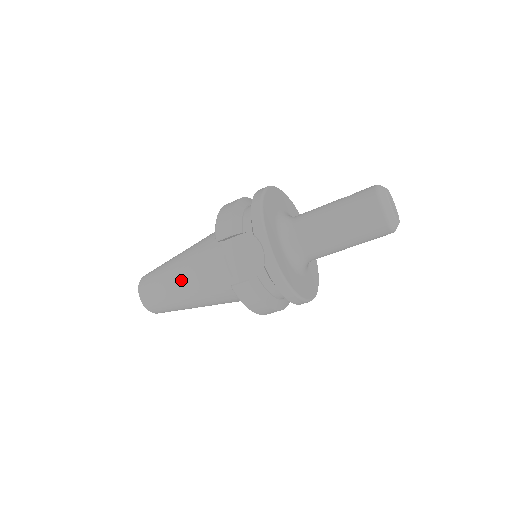
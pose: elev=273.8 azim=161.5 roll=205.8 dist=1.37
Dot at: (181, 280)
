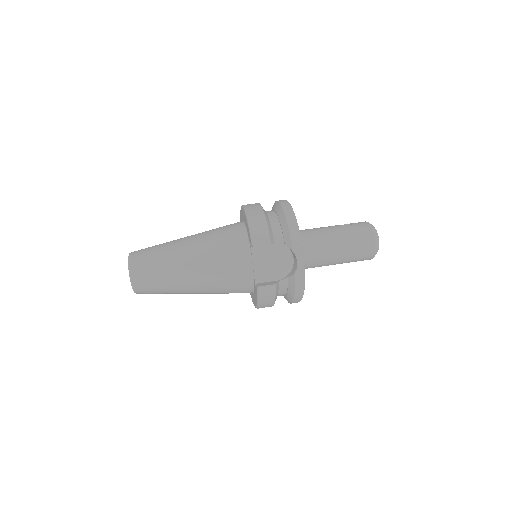
Dot at: (192, 270)
